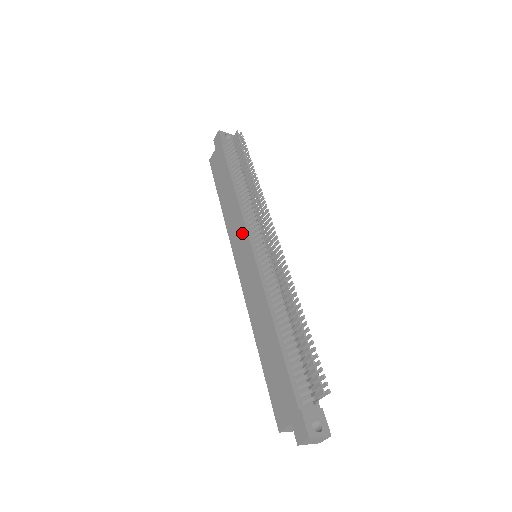
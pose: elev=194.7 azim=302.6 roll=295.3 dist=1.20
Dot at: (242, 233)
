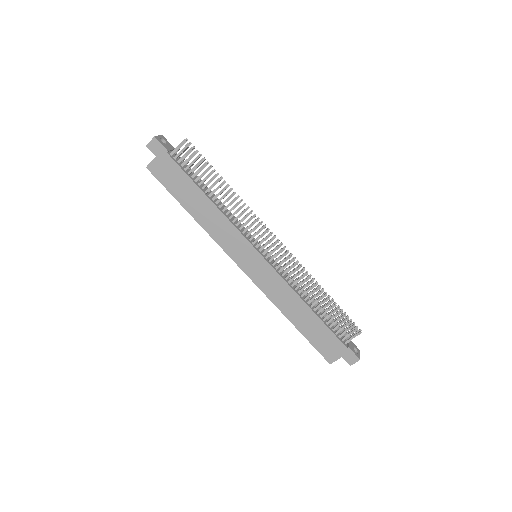
Dot at: (241, 242)
